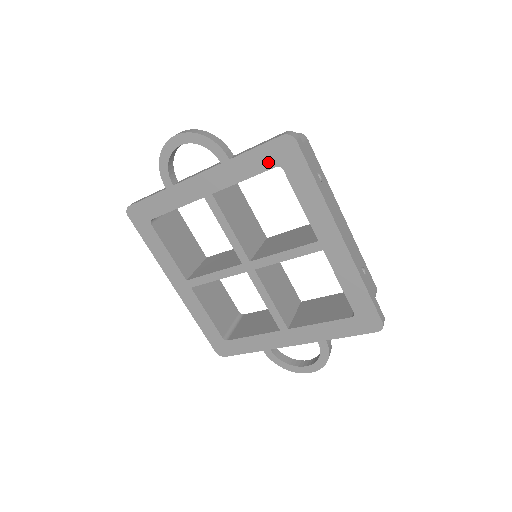
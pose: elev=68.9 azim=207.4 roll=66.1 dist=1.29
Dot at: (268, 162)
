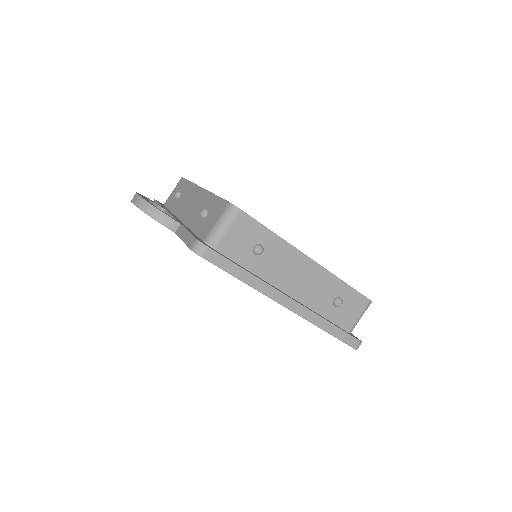
Dot at: occluded
